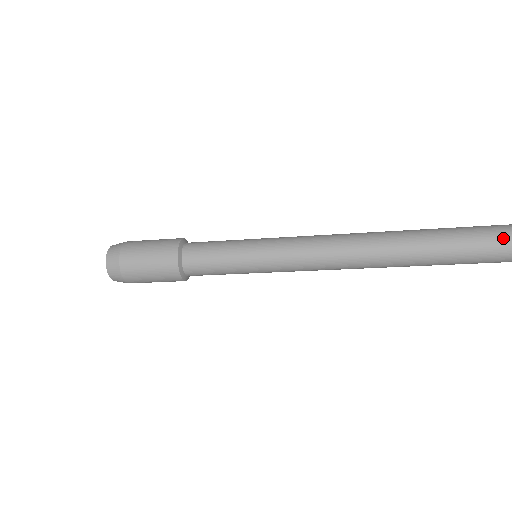
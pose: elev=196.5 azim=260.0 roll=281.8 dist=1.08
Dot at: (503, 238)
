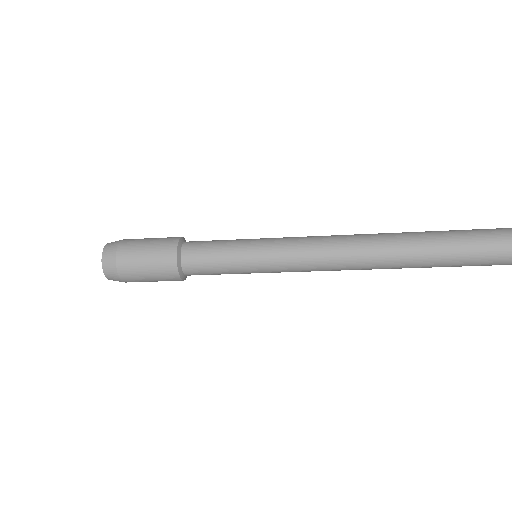
Dot at: (501, 256)
